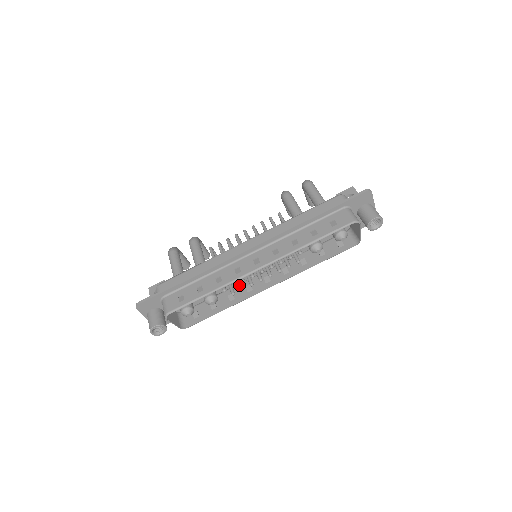
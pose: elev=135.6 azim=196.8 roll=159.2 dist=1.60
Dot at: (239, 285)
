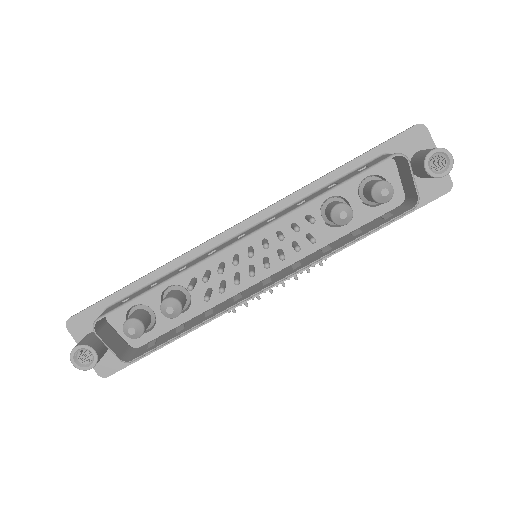
Dot at: (219, 287)
